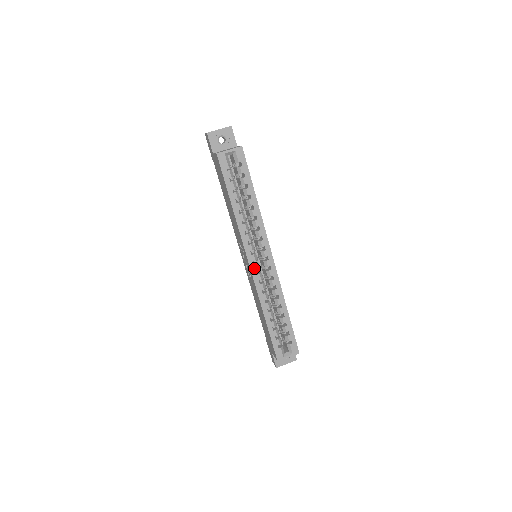
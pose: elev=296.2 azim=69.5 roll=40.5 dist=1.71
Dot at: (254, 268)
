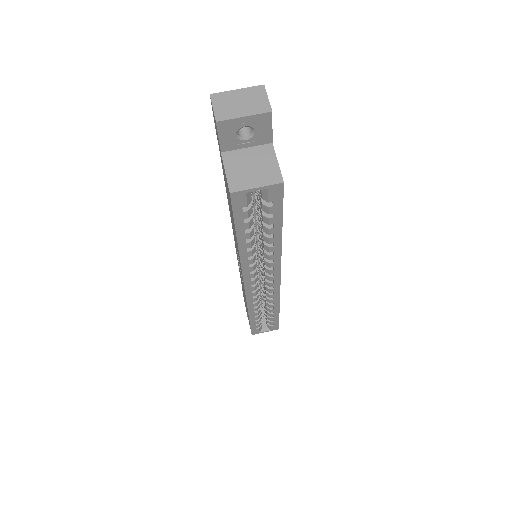
Dot at: (250, 289)
